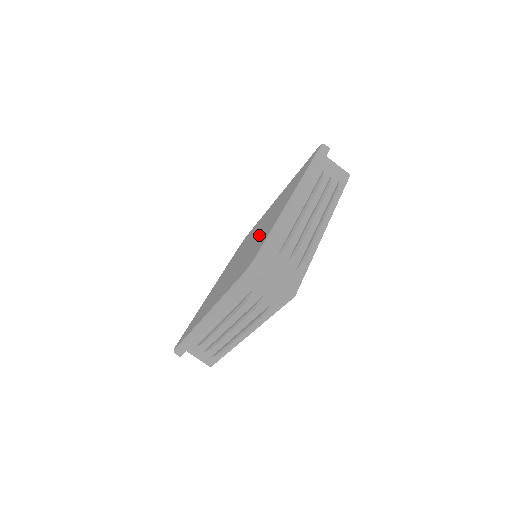
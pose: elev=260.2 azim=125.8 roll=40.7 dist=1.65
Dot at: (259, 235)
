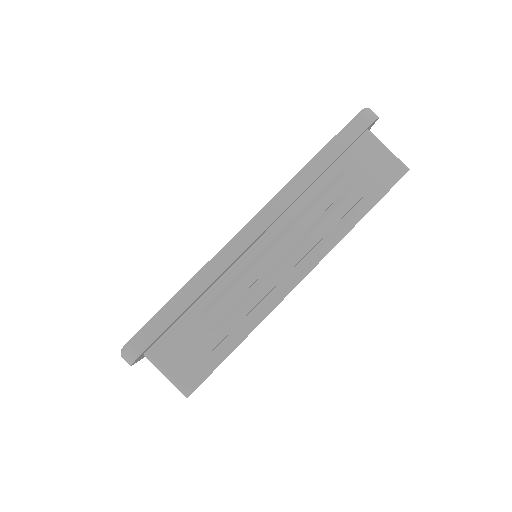
Dot at: occluded
